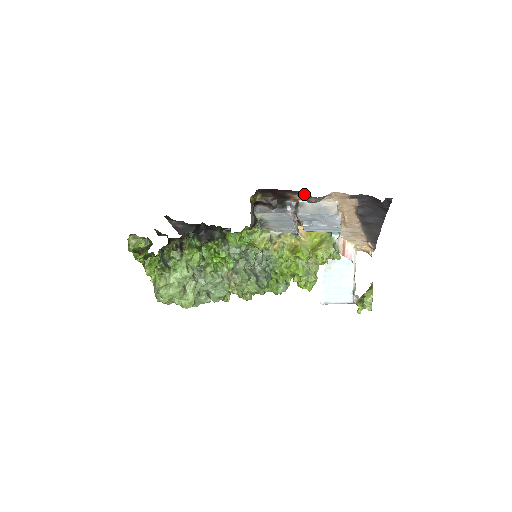
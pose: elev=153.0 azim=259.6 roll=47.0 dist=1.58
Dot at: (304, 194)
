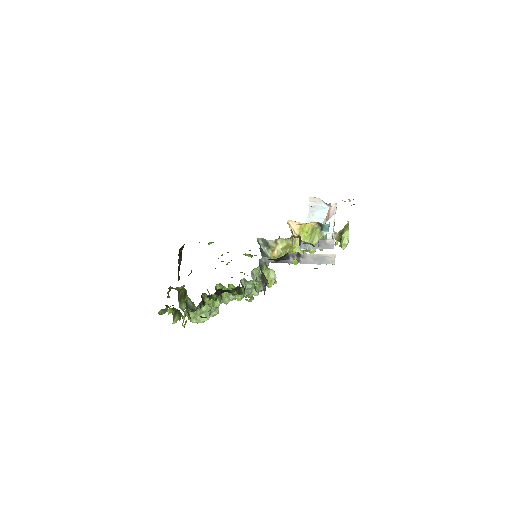
Dot at: occluded
